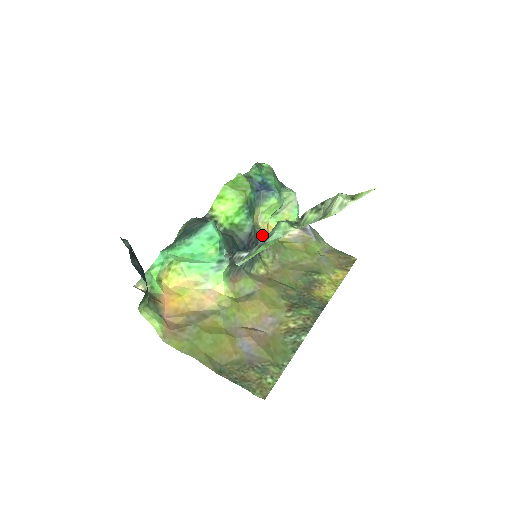
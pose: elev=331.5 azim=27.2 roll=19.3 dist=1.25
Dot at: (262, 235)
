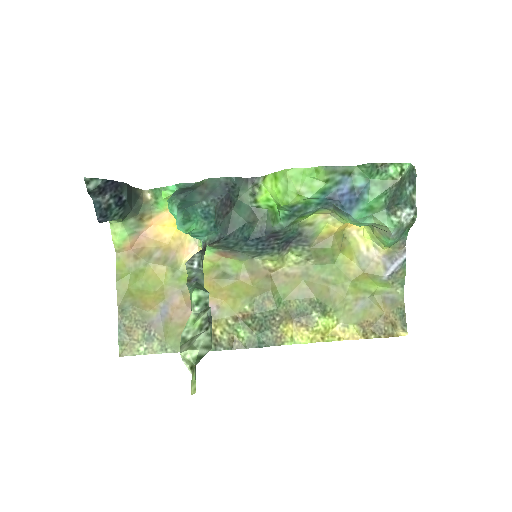
Dot at: (307, 236)
